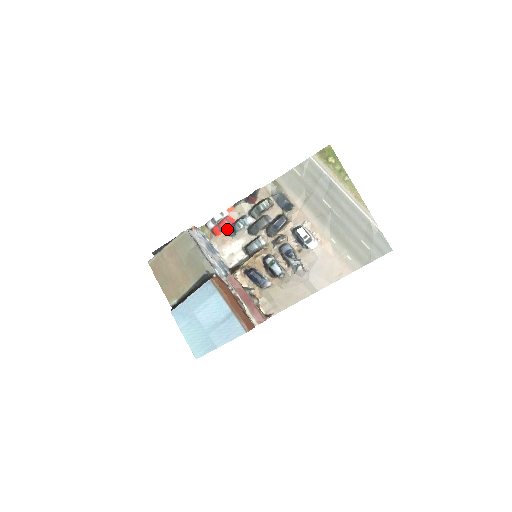
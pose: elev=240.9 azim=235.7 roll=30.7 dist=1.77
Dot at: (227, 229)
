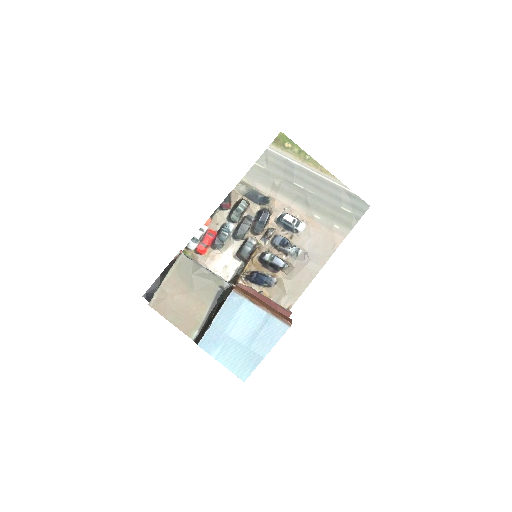
Dot at: (212, 243)
